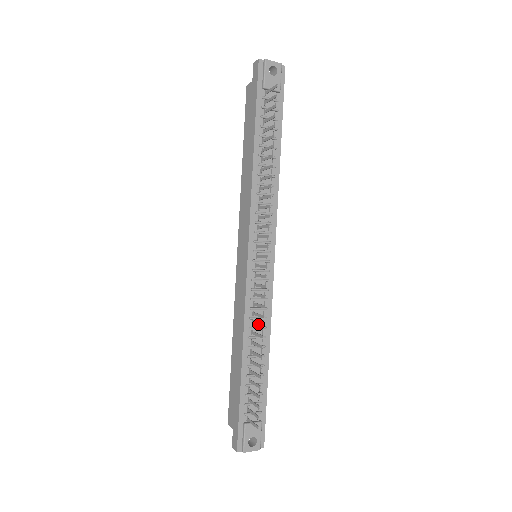
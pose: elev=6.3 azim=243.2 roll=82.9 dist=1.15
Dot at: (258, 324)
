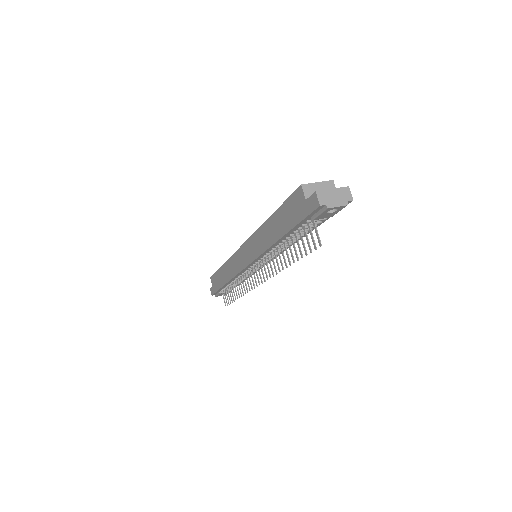
Dot at: (241, 287)
